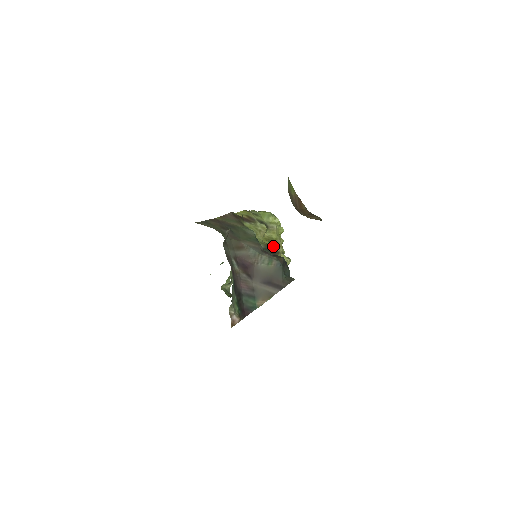
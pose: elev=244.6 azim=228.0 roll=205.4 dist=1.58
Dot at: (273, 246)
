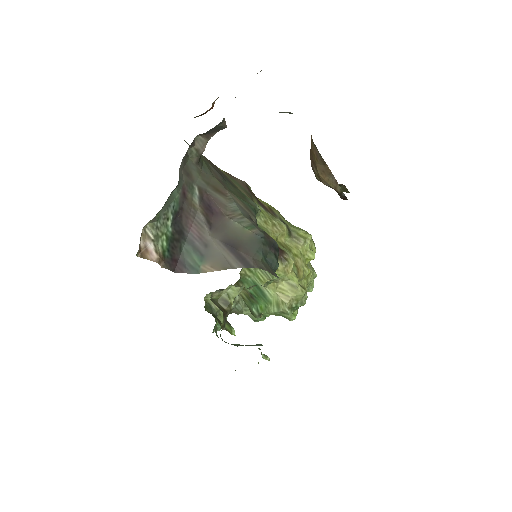
Dot at: (282, 249)
